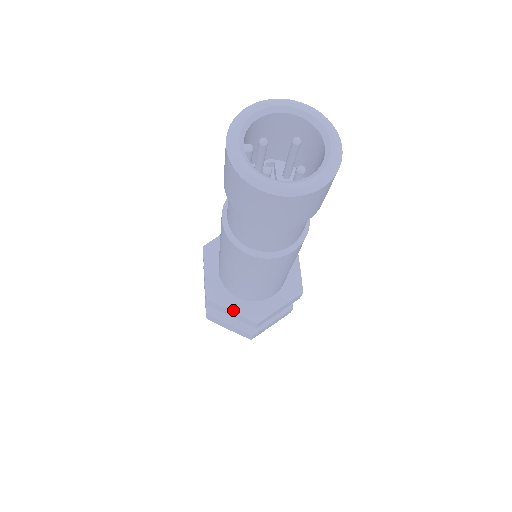
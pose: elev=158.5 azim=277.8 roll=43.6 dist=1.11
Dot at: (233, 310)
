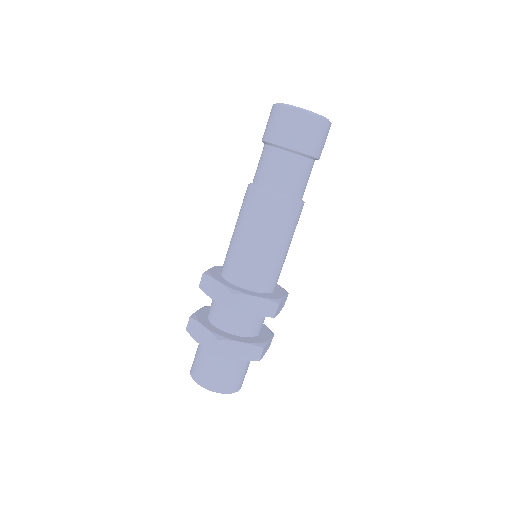
Dot at: (257, 296)
